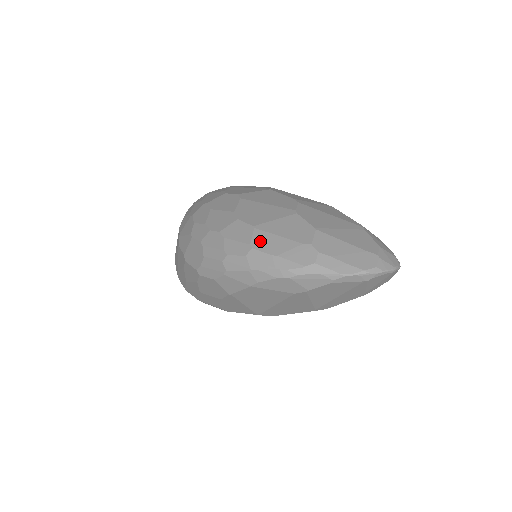
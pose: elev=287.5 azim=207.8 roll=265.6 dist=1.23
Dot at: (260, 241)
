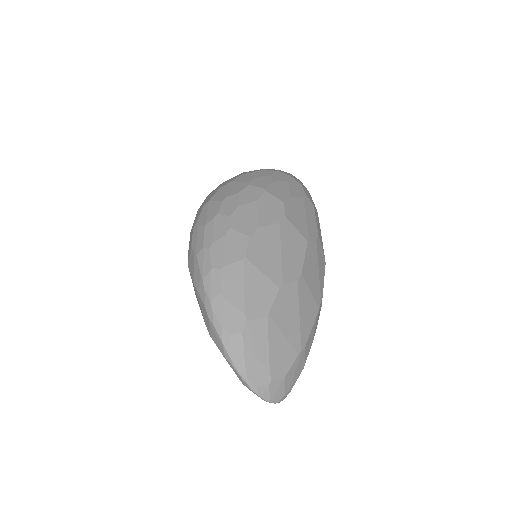
Dot at: (231, 273)
